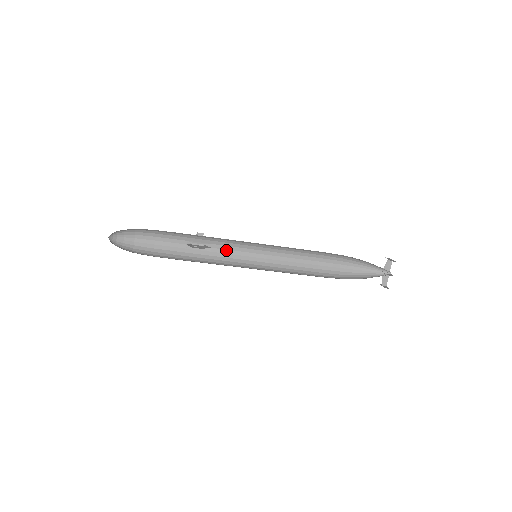
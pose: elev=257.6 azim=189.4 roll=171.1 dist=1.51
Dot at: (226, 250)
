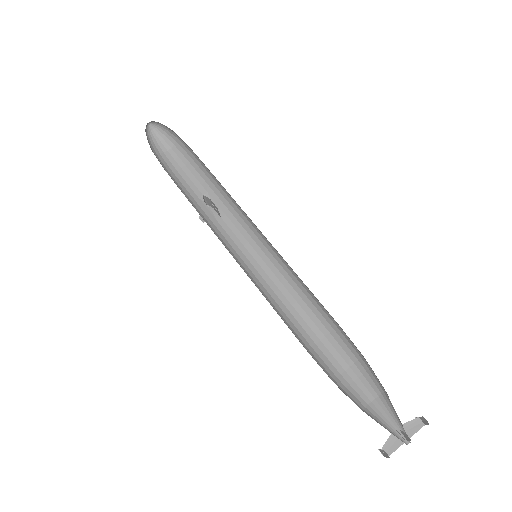
Dot at: (233, 233)
